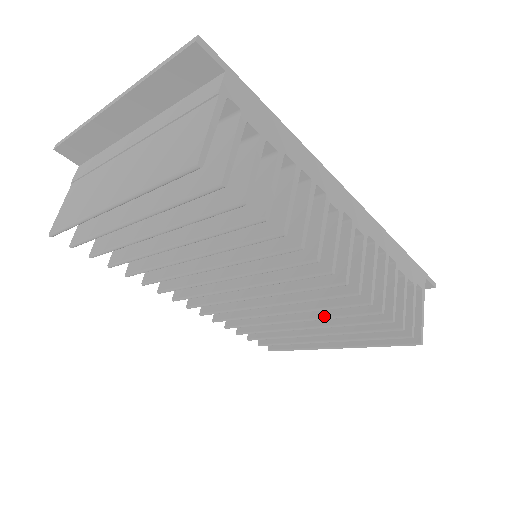
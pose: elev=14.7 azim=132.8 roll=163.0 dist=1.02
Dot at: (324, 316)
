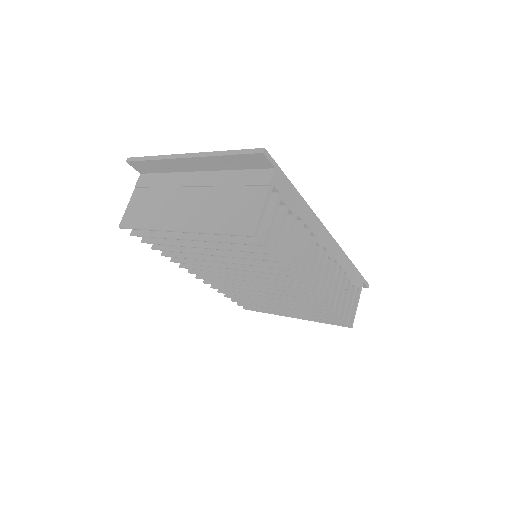
Dot at: (294, 302)
